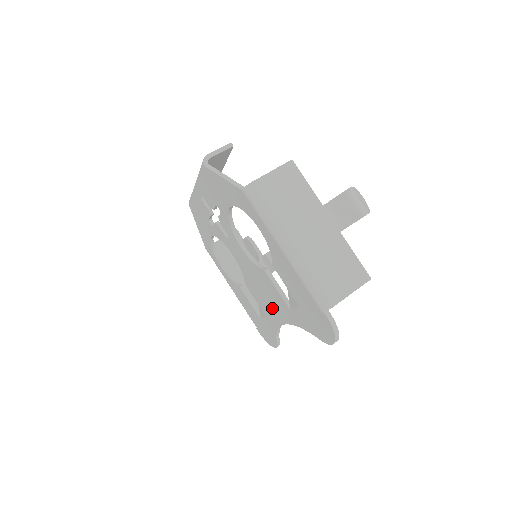
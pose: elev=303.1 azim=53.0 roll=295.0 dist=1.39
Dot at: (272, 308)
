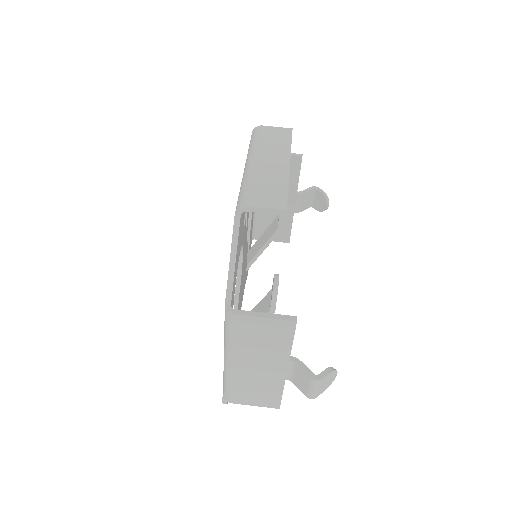
Dot at: occluded
